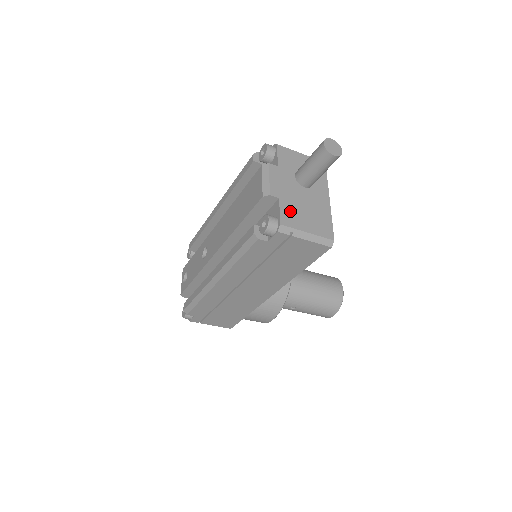
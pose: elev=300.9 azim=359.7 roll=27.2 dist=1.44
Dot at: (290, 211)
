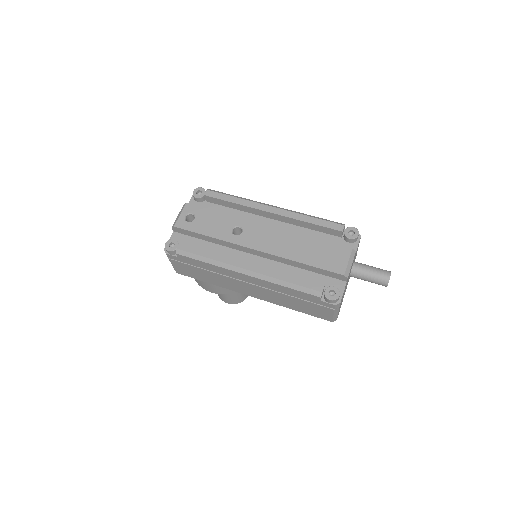
Dot at: occluded
